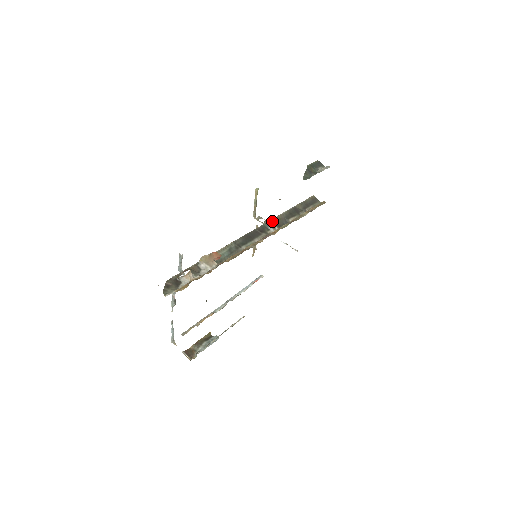
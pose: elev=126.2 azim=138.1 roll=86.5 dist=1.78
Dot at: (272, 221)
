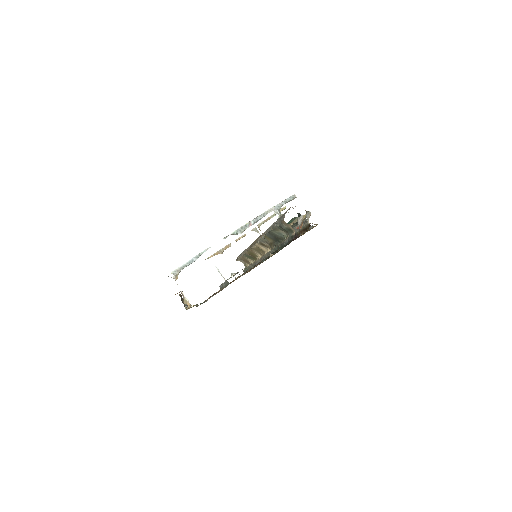
Dot at: occluded
